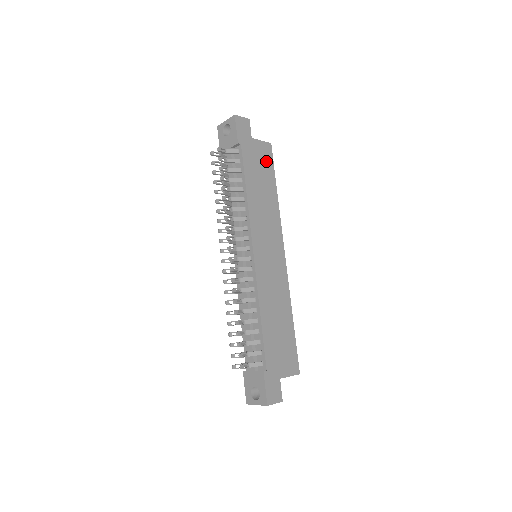
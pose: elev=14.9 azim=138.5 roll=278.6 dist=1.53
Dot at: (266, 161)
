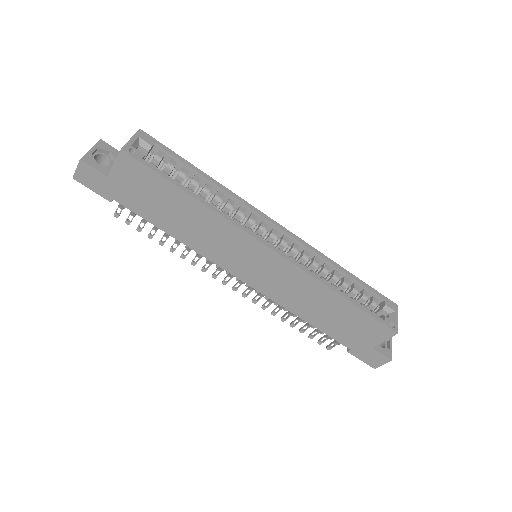
Dot at: (144, 179)
